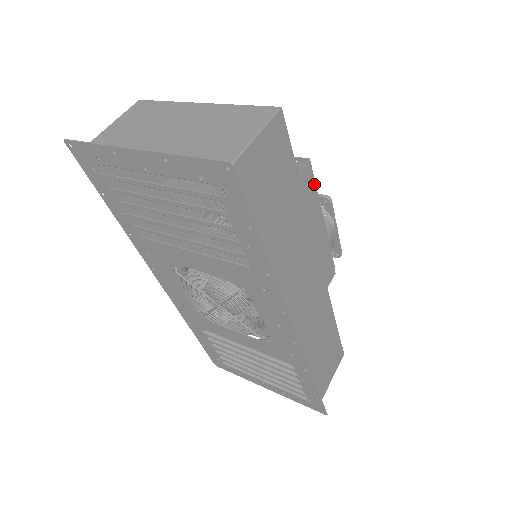
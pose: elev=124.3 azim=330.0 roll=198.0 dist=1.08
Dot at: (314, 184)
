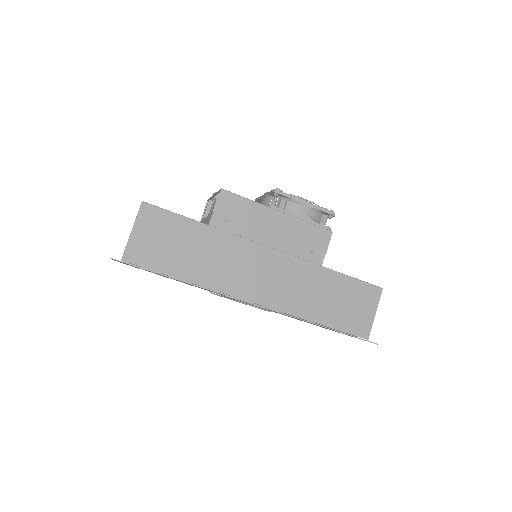
Dot at: (241, 198)
